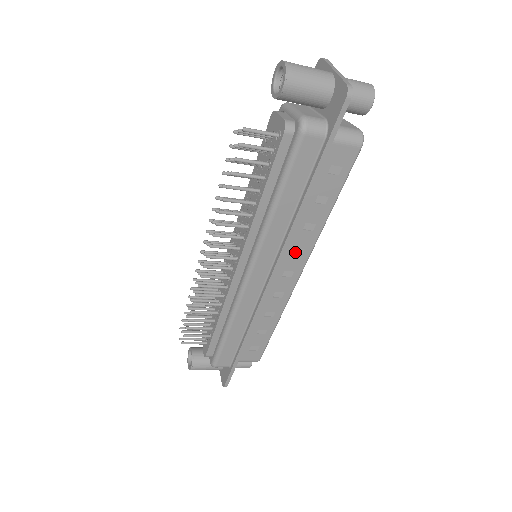
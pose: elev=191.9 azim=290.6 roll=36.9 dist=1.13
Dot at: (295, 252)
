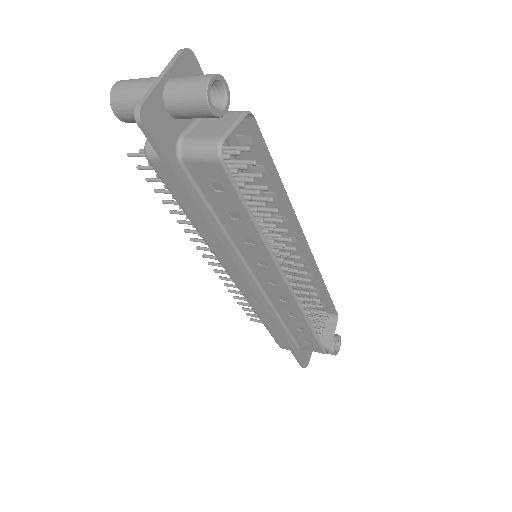
Dot at: (261, 263)
